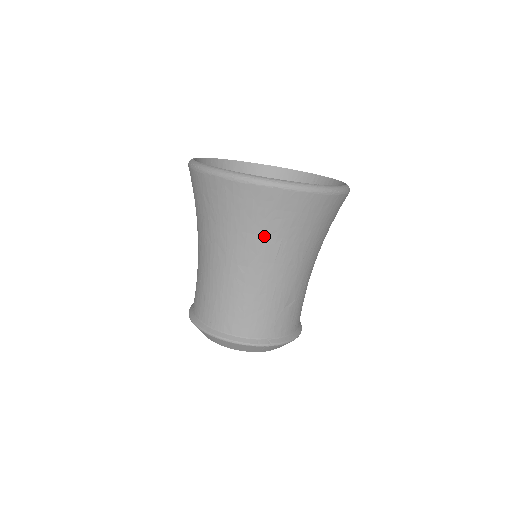
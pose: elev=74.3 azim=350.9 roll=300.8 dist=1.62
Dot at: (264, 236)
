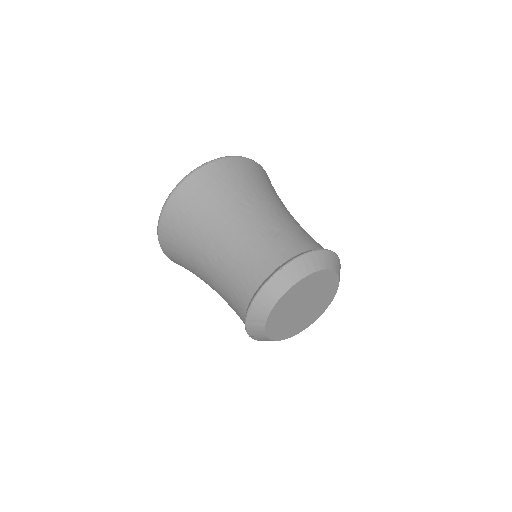
Dot at: (204, 216)
